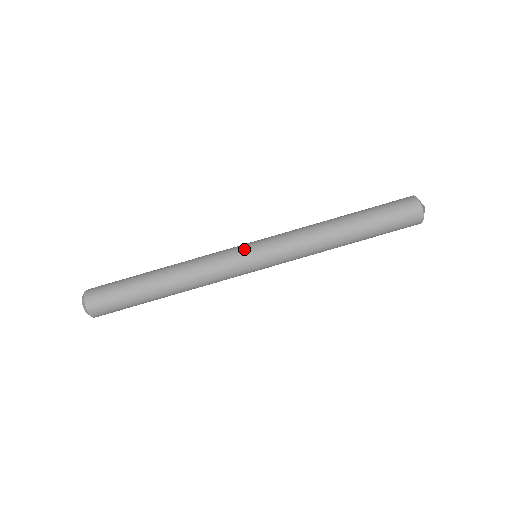
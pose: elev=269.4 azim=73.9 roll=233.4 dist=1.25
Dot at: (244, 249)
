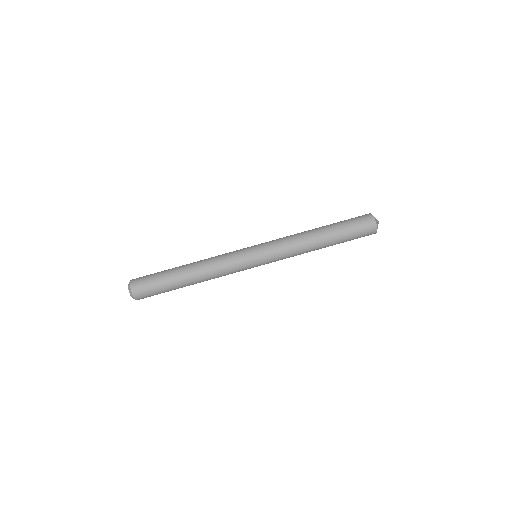
Dot at: (248, 251)
